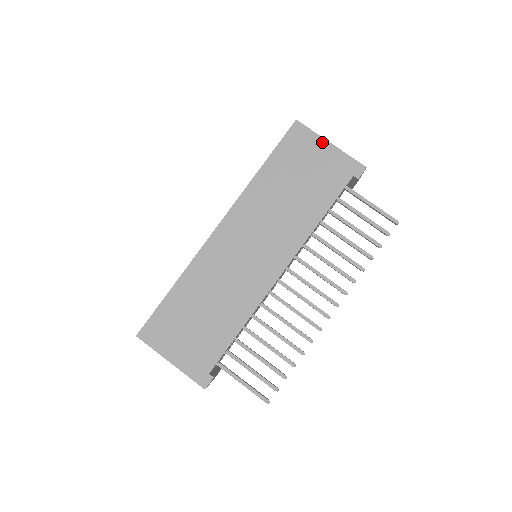
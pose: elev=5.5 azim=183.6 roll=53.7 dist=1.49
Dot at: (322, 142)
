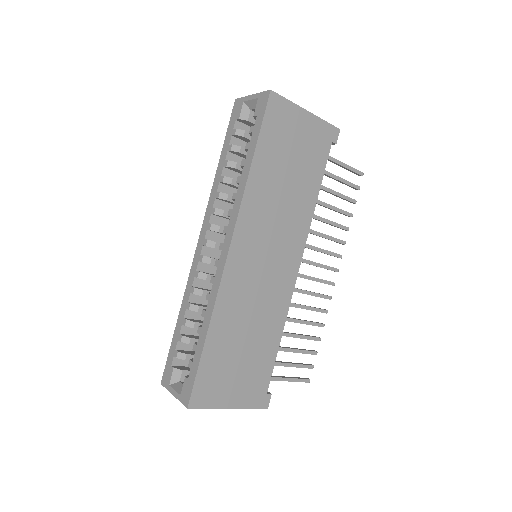
Dot at: (300, 112)
